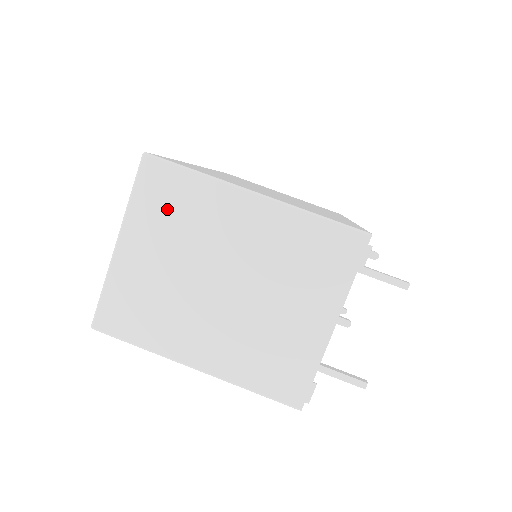
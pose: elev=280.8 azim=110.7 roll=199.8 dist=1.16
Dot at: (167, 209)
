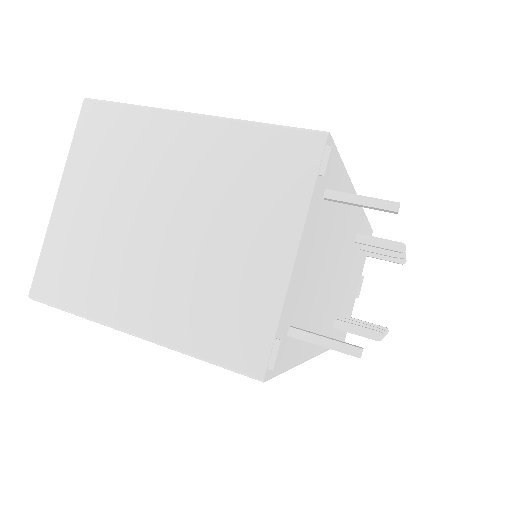
Dot at: (105, 150)
